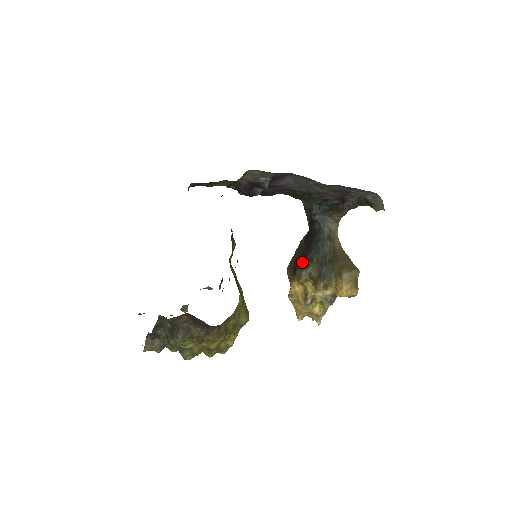
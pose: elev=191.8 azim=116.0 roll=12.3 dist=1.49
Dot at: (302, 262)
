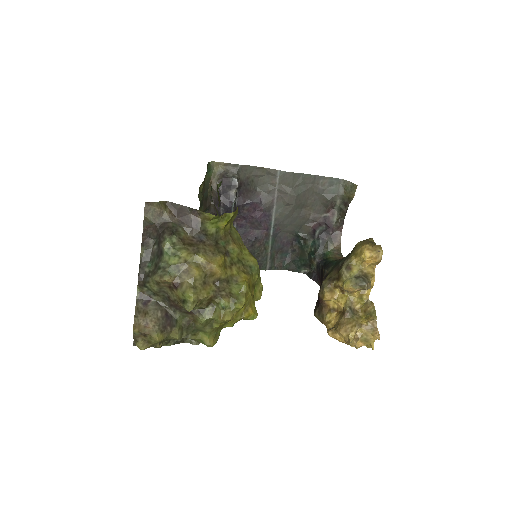
Dot at: occluded
